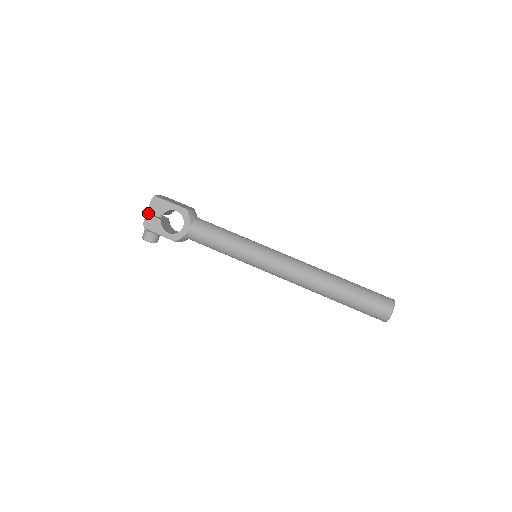
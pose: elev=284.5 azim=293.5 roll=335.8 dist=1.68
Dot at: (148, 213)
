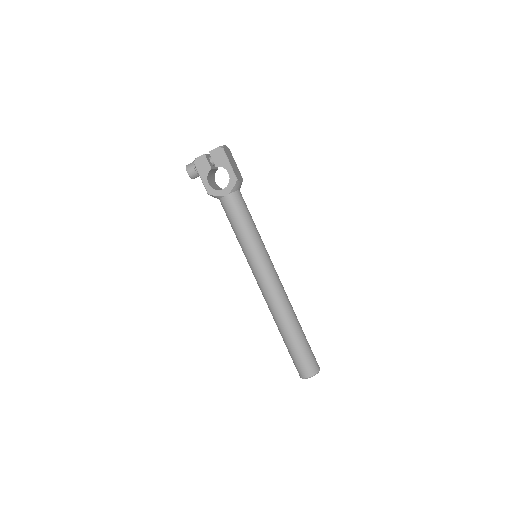
Dot at: occluded
